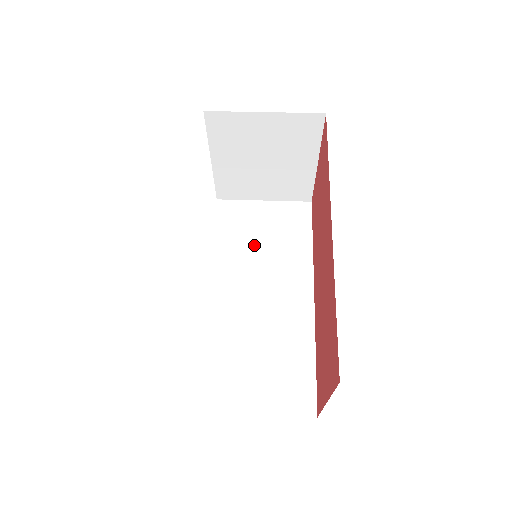
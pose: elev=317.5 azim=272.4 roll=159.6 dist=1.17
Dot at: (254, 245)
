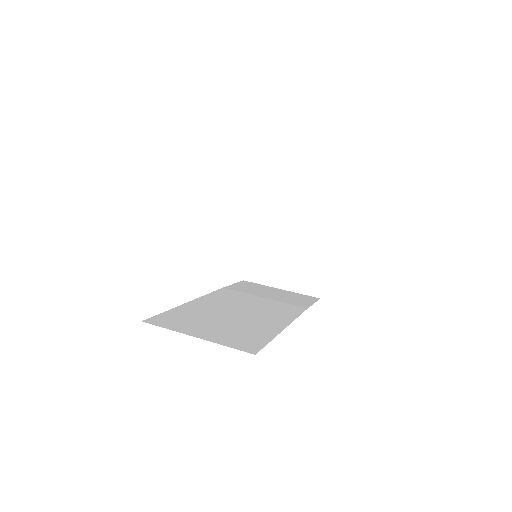
Dot at: (259, 295)
